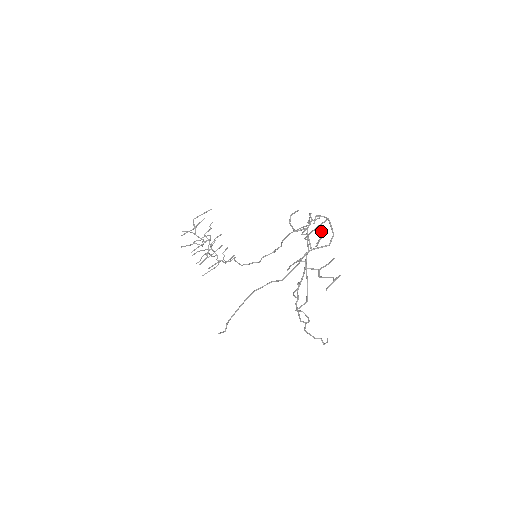
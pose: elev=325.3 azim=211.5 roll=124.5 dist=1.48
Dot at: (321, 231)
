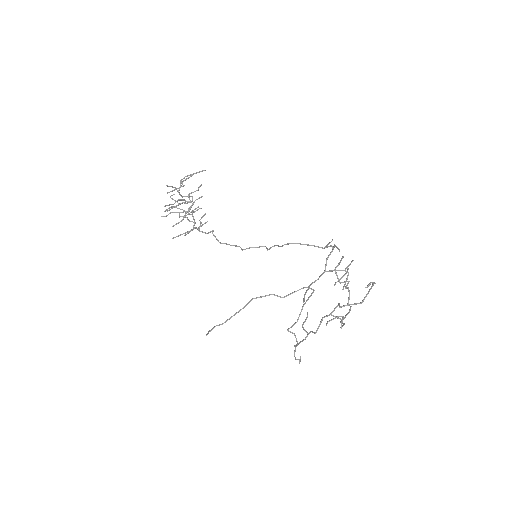
Dot at: (348, 275)
